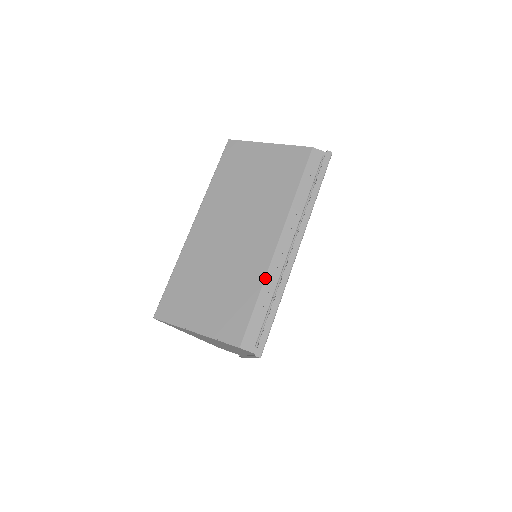
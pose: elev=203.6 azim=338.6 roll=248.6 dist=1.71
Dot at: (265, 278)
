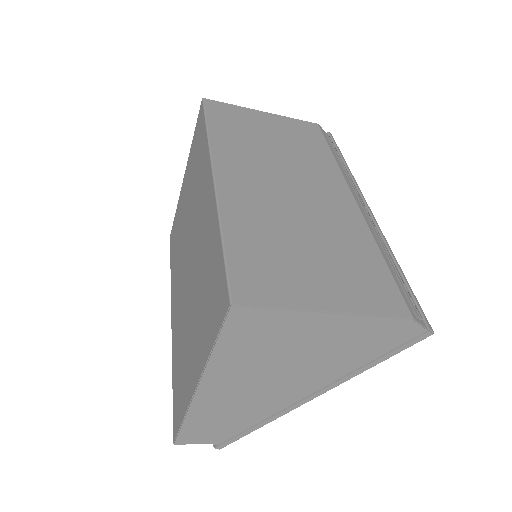
Dot at: (372, 235)
